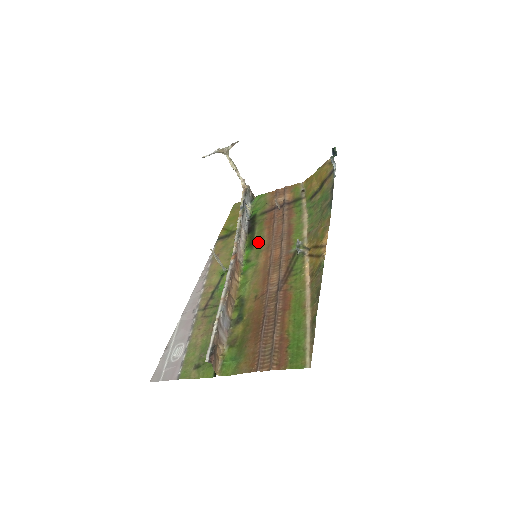
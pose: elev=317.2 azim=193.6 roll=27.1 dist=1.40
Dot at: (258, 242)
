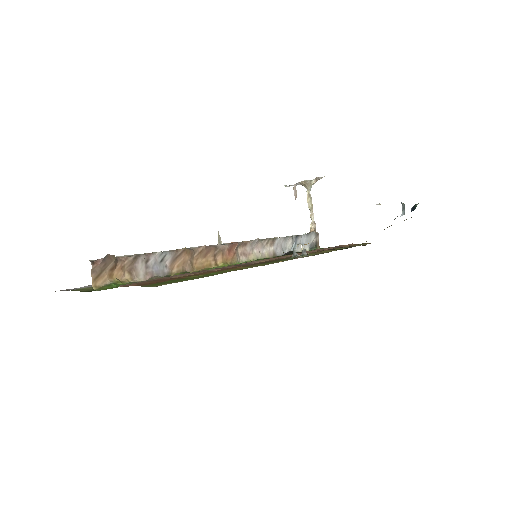
Dot at: occluded
